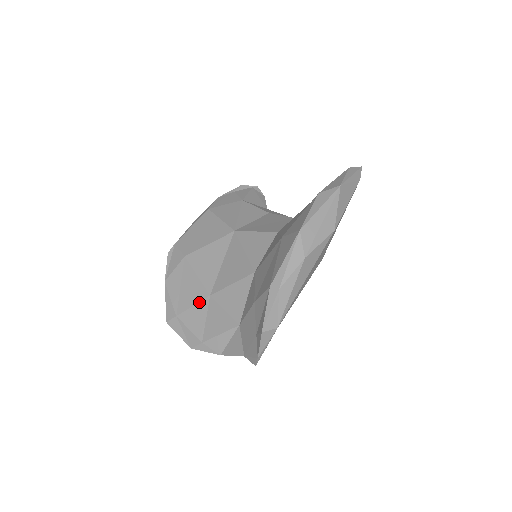
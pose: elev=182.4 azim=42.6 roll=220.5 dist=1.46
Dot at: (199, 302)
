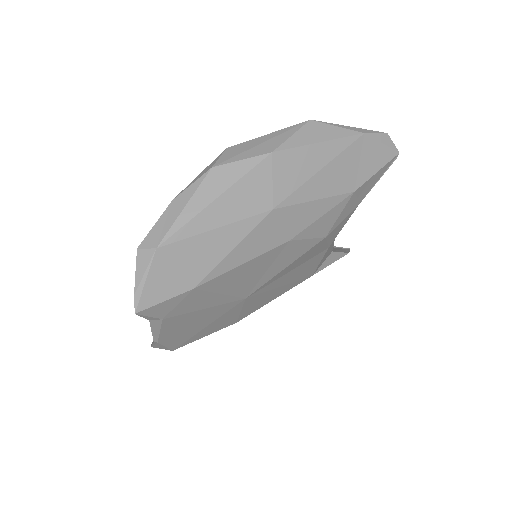
Dot at: occluded
